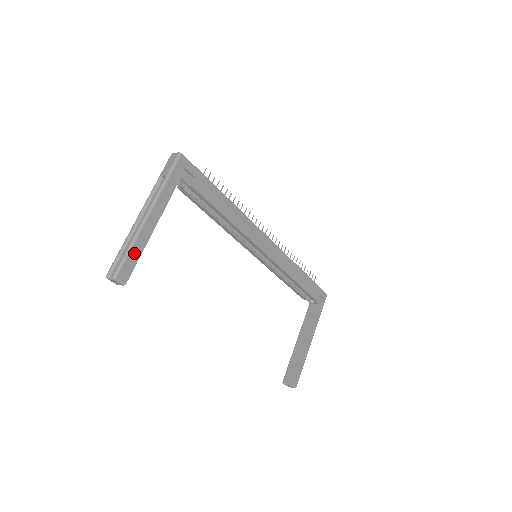
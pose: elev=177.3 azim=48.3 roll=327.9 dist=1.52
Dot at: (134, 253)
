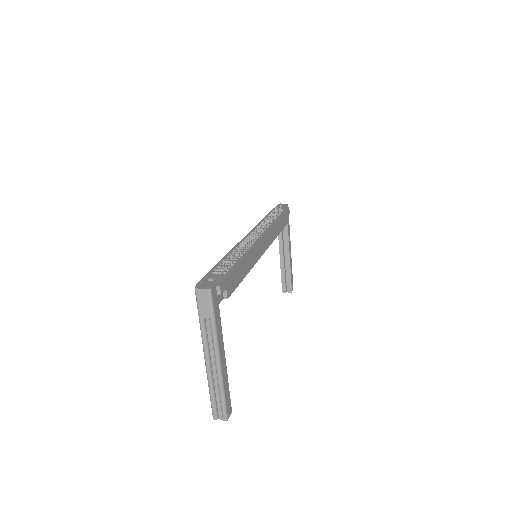
Dot at: (226, 393)
